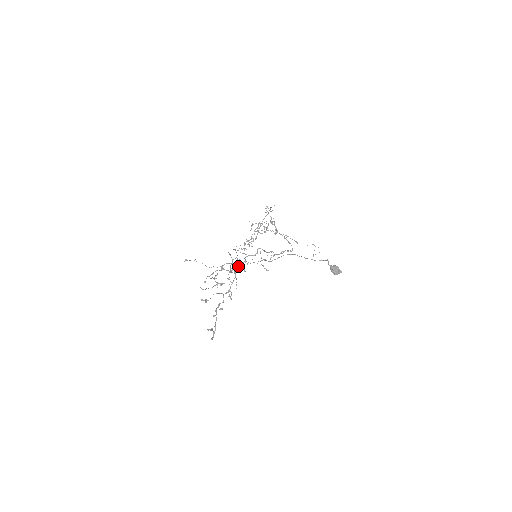
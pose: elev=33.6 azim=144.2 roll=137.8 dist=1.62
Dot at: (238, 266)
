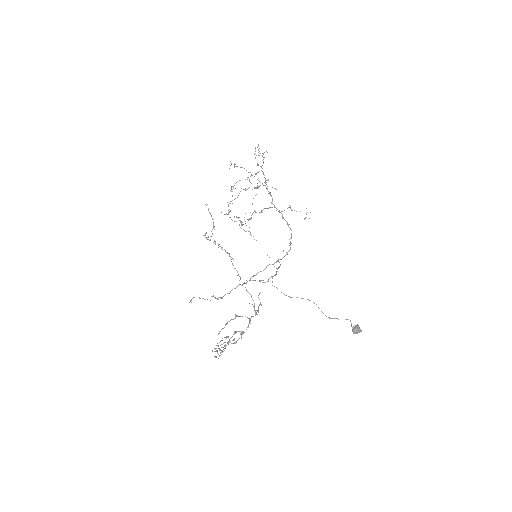
Dot at: occluded
